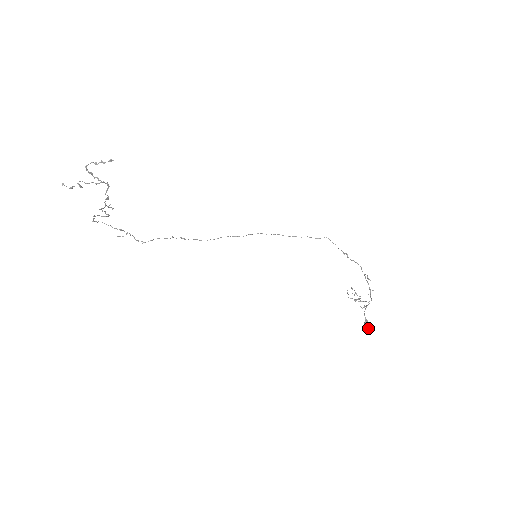
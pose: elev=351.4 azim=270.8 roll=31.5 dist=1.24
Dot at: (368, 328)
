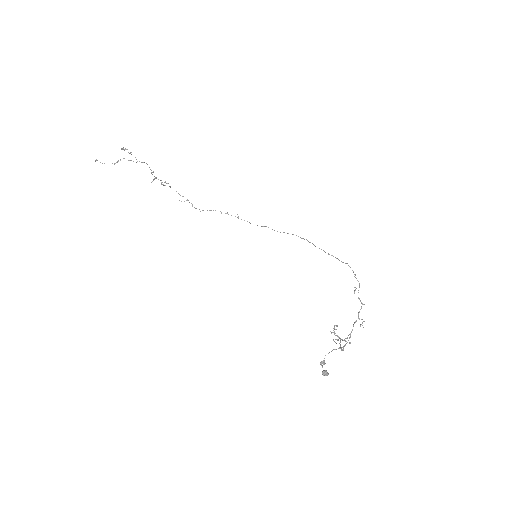
Dot at: (322, 371)
